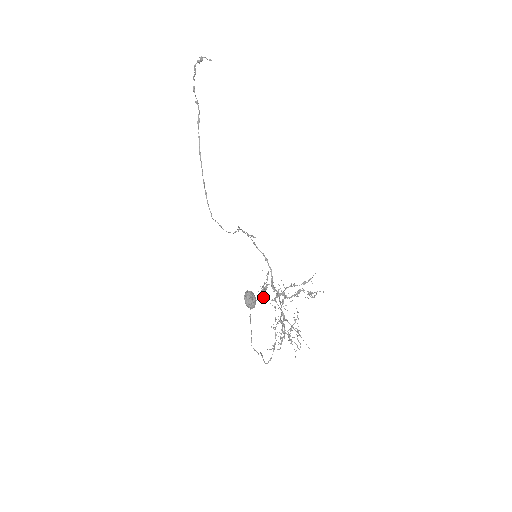
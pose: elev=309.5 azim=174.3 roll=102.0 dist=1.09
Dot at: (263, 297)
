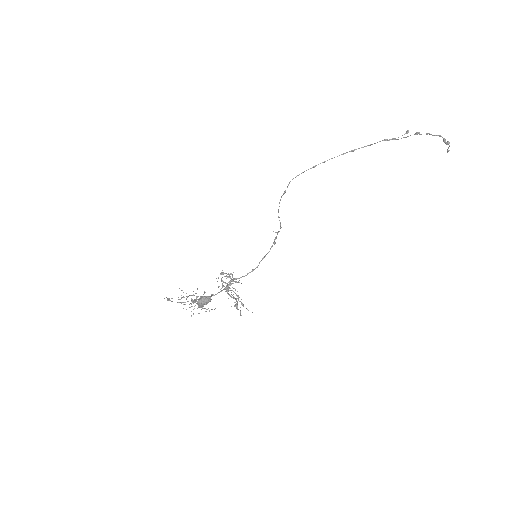
Dot at: occluded
